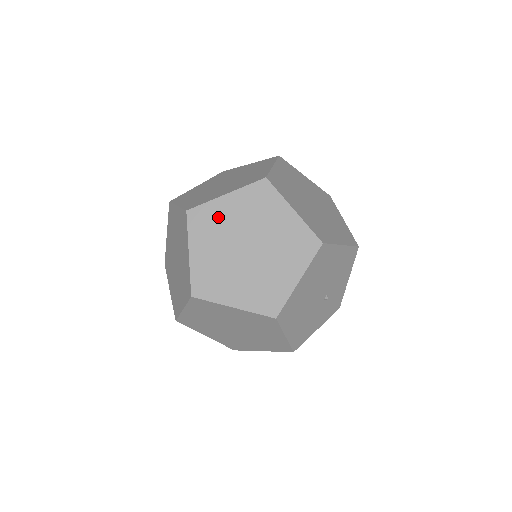
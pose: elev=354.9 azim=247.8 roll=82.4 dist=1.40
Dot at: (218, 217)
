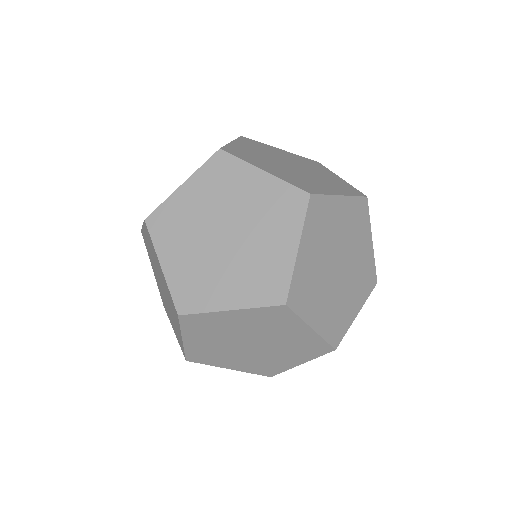
Dot at: (330, 218)
